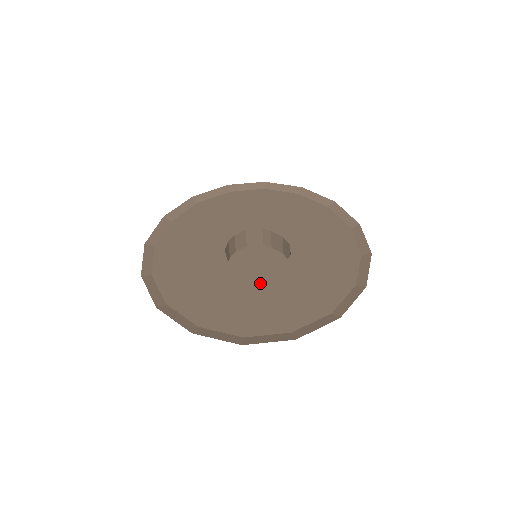
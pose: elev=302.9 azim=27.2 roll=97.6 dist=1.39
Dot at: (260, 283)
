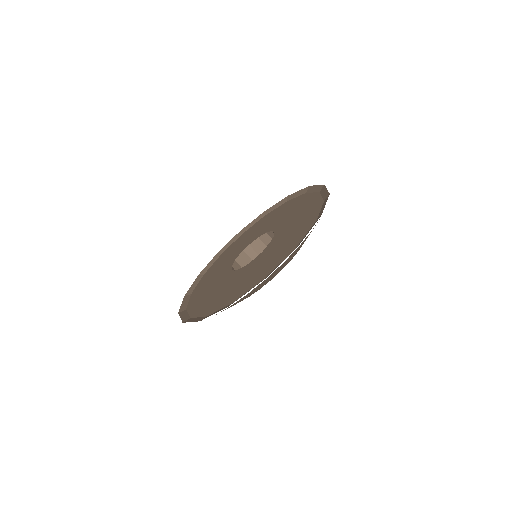
Dot at: (273, 245)
